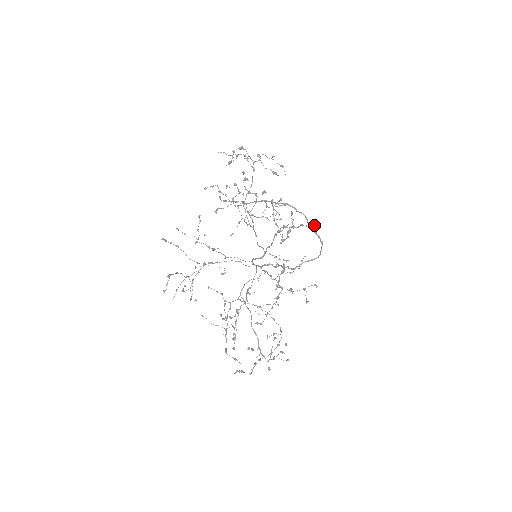
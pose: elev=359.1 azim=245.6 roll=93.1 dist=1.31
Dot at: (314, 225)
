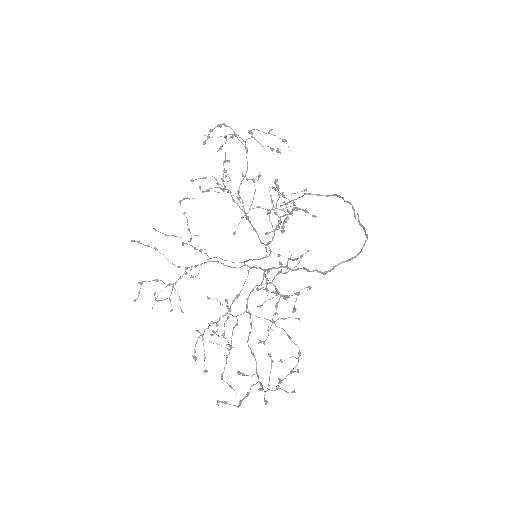
Dot at: occluded
